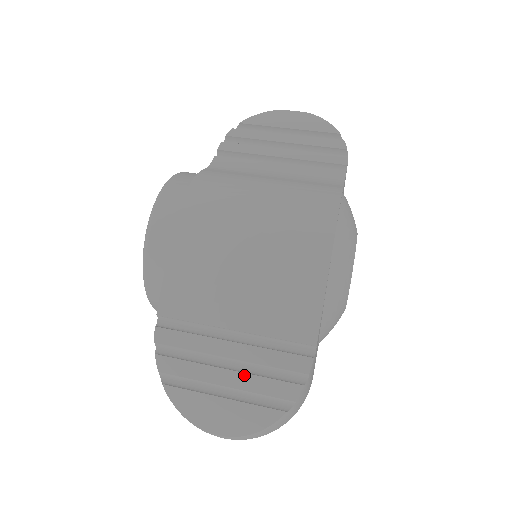
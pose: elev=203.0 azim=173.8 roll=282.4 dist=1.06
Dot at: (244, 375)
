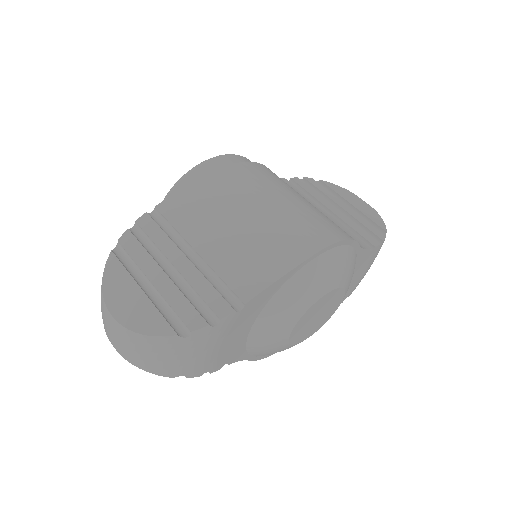
Dot at: (173, 285)
